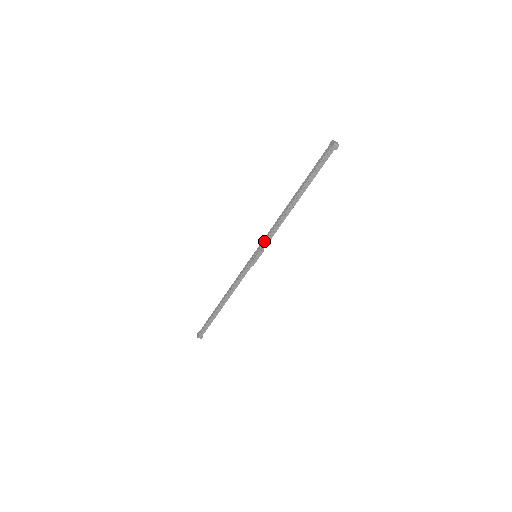
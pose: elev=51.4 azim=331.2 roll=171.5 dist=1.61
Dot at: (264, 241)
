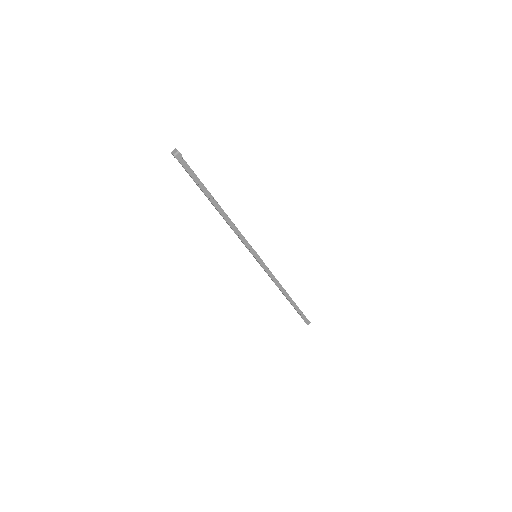
Dot at: occluded
